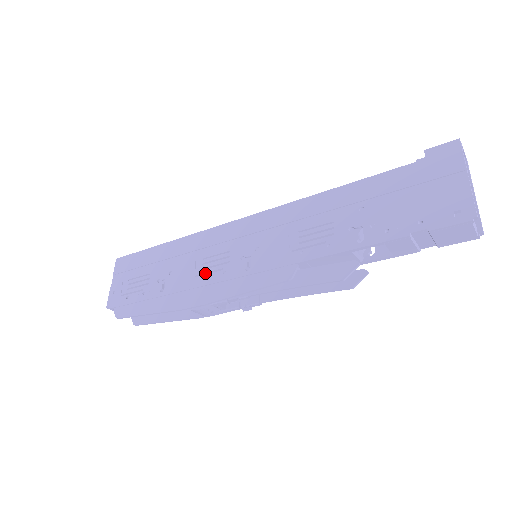
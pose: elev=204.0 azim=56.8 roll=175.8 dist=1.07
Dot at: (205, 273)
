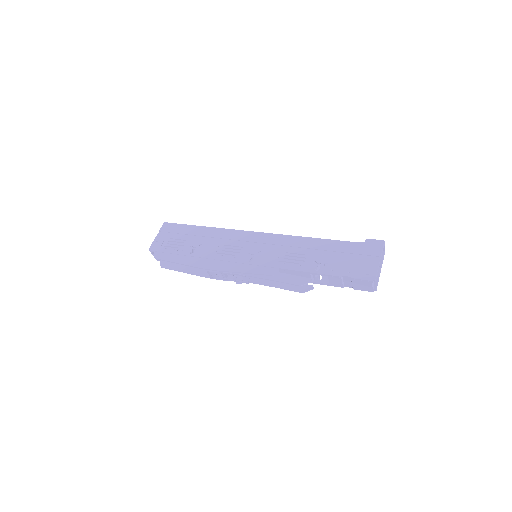
Dot at: (223, 253)
